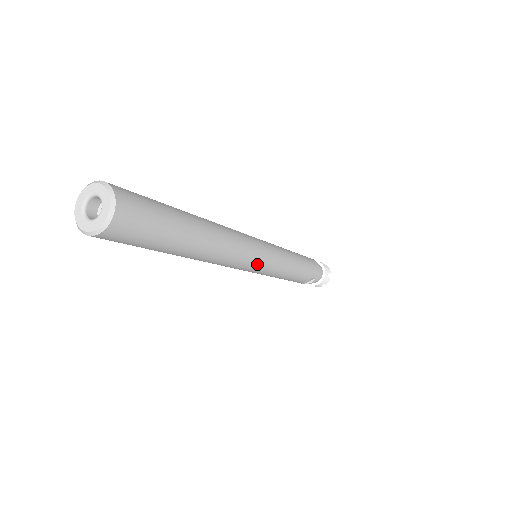
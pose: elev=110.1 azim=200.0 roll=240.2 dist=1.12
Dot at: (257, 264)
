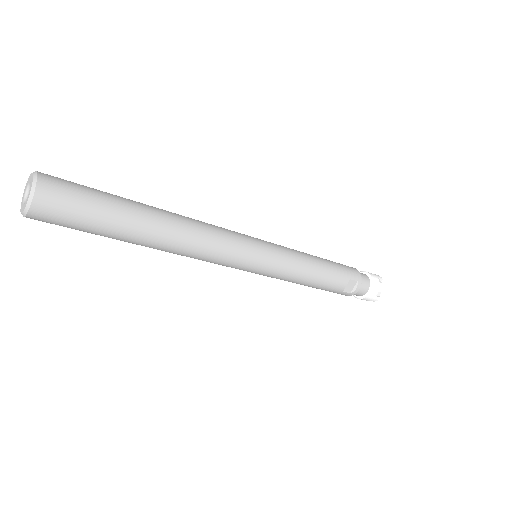
Dot at: (249, 253)
